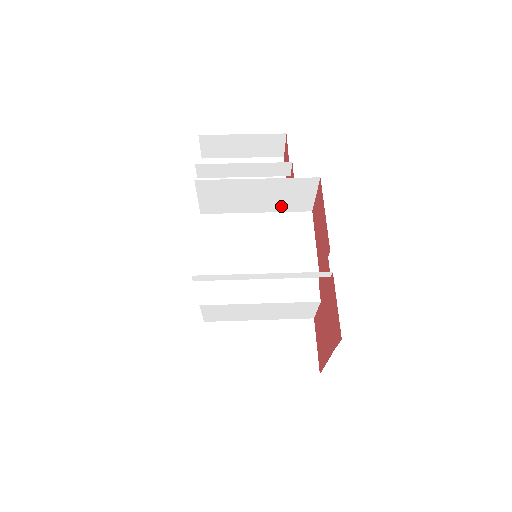
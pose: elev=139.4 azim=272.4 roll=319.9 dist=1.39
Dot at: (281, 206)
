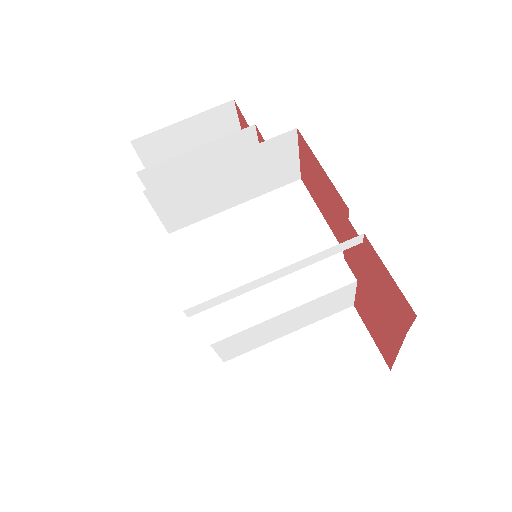
Dot at: (262, 186)
